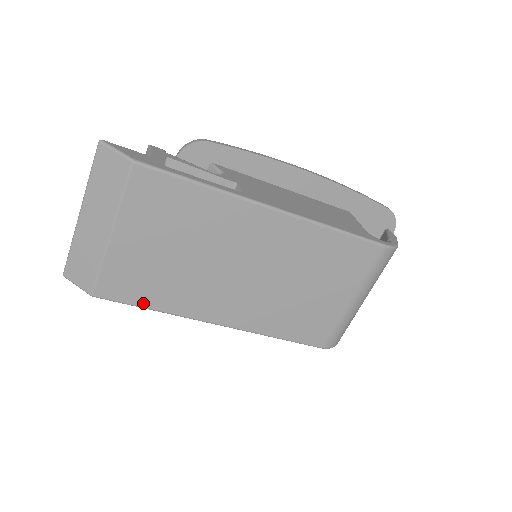
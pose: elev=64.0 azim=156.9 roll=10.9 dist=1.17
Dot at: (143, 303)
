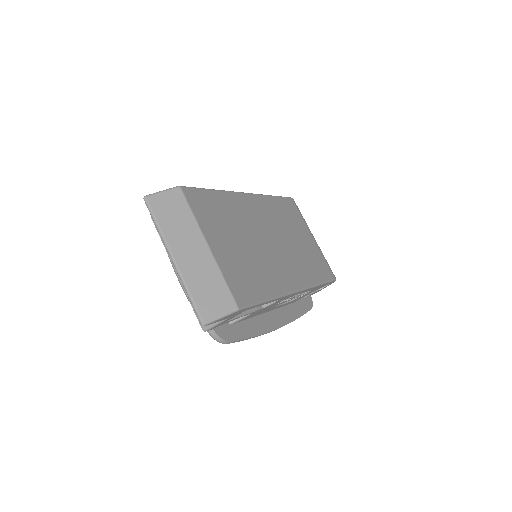
Dot at: (261, 297)
